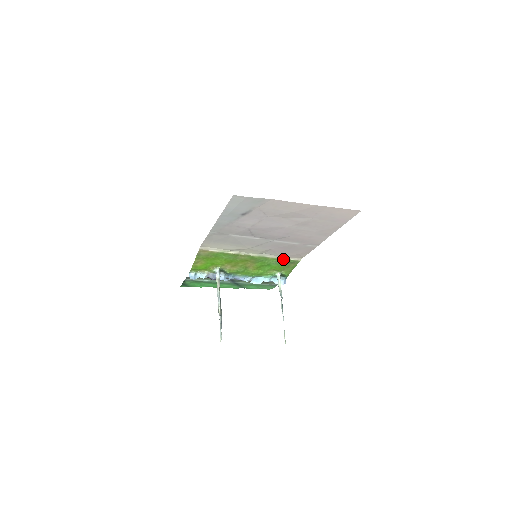
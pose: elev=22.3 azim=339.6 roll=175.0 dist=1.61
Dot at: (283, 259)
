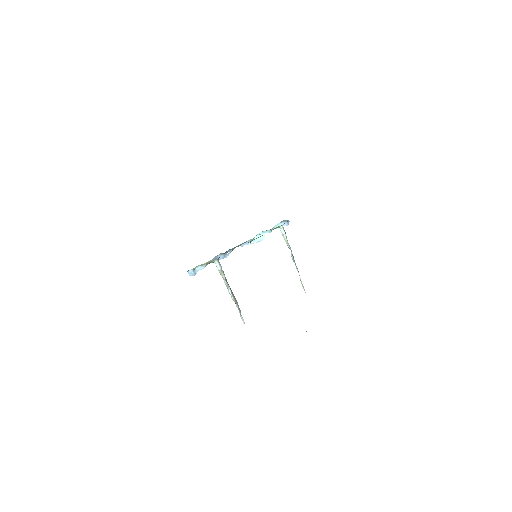
Dot at: occluded
